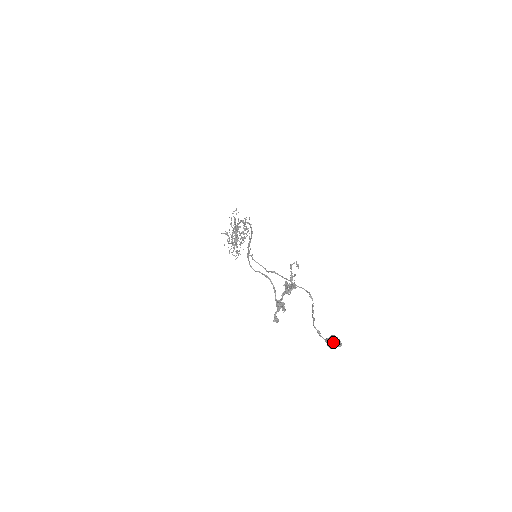
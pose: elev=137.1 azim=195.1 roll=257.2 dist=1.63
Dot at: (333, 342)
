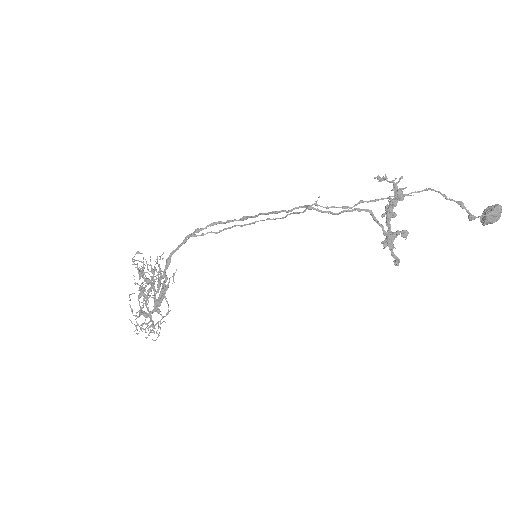
Dot at: occluded
